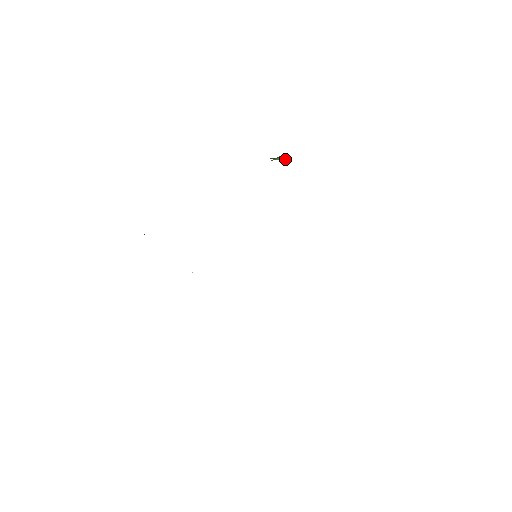
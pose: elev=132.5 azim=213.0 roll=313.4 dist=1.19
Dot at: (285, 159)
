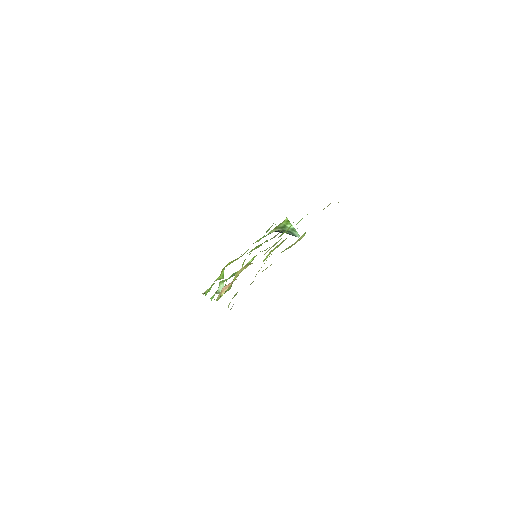
Dot at: (298, 236)
